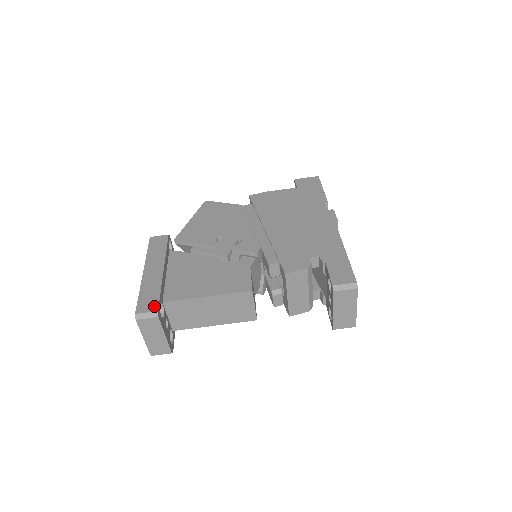
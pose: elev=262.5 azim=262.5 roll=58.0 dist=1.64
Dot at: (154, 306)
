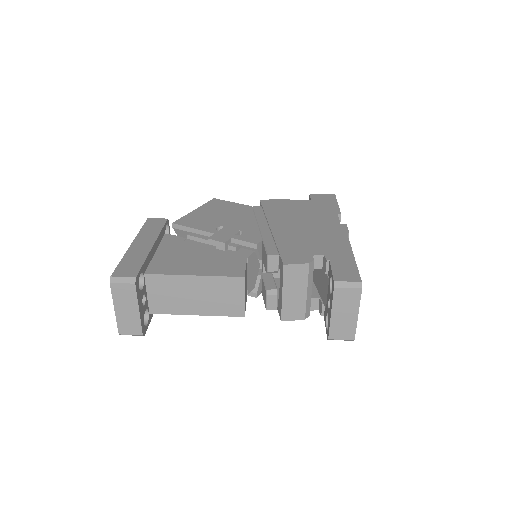
Dot at: (133, 272)
